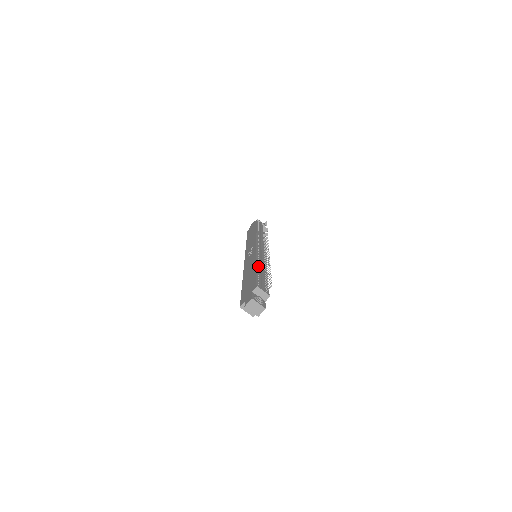
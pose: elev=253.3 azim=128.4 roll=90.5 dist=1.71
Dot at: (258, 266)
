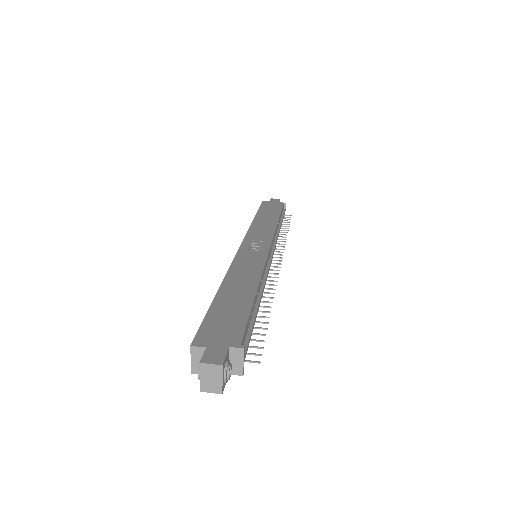
Dot at: (258, 292)
